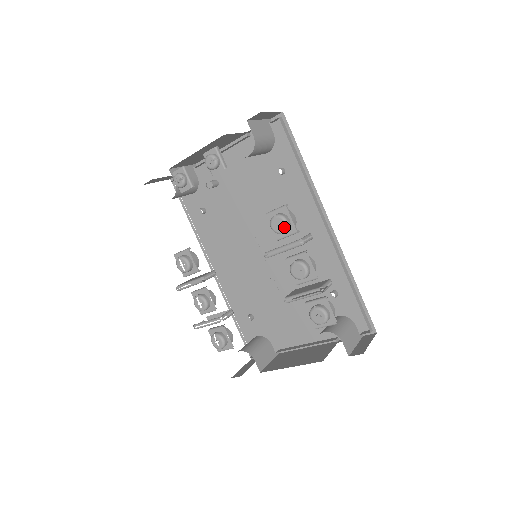
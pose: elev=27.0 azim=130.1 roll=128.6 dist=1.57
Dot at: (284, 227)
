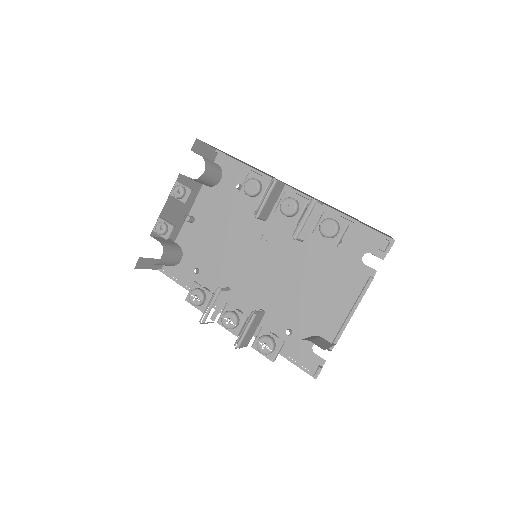
Dot at: (256, 184)
